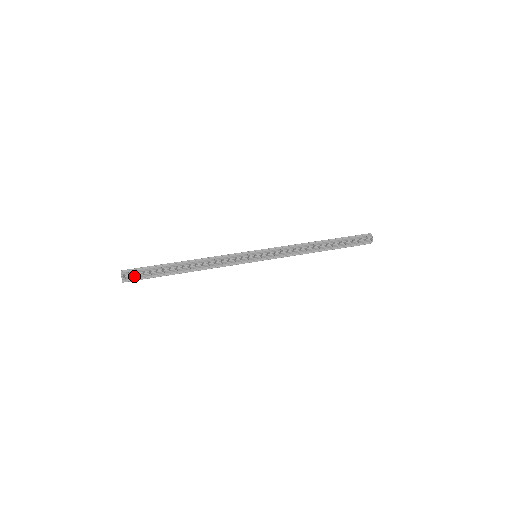
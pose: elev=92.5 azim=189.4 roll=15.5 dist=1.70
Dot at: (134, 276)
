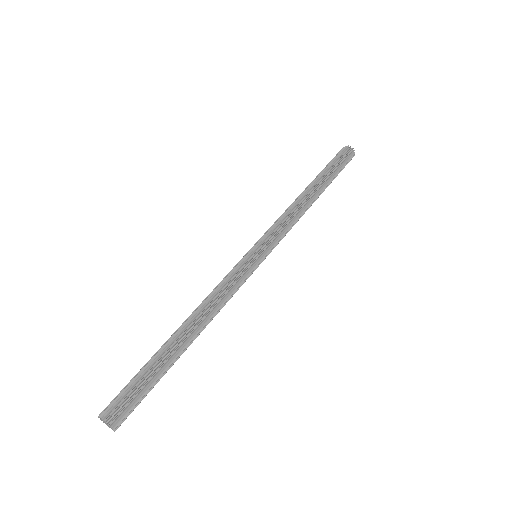
Dot at: (124, 405)
